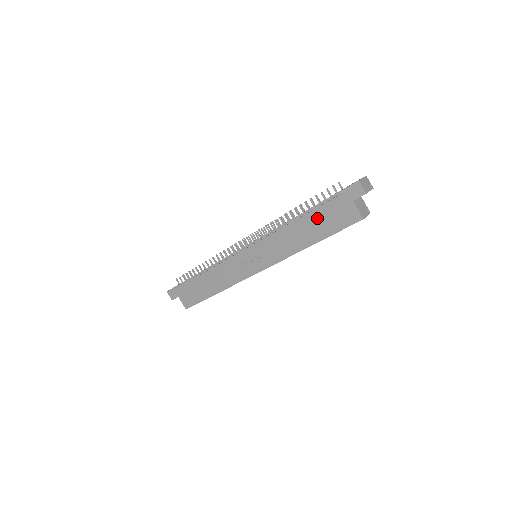
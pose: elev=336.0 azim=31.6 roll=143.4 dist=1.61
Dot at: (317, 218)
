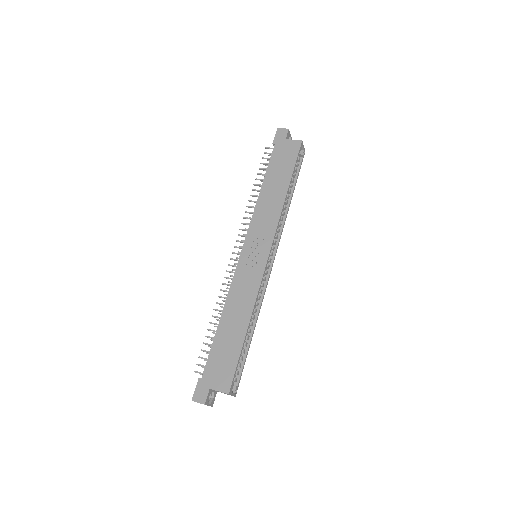
Dot at: (274, 170)
